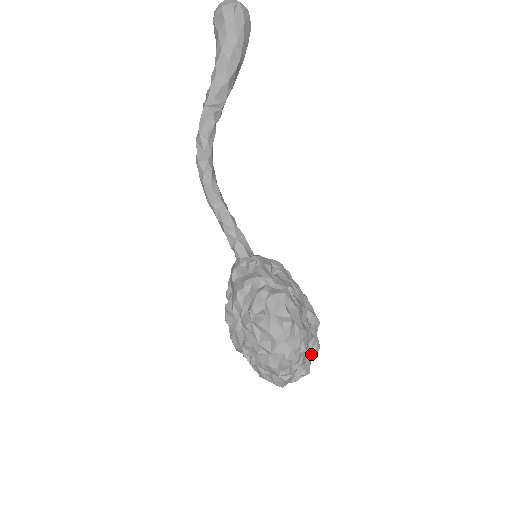
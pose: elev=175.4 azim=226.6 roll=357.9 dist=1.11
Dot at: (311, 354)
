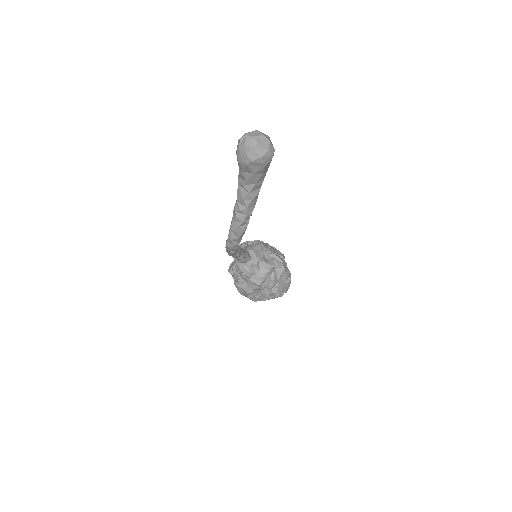
Dot at: occluded
